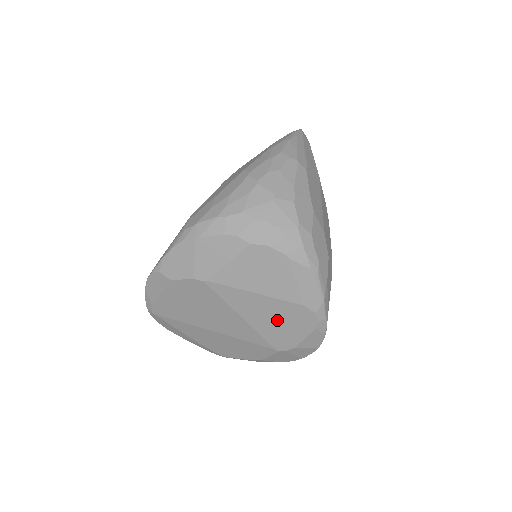
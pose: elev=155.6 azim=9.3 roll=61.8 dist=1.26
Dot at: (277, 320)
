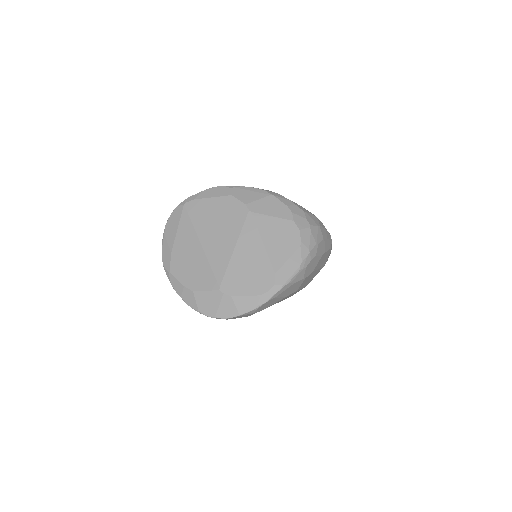
Dot at: (249, 269)
